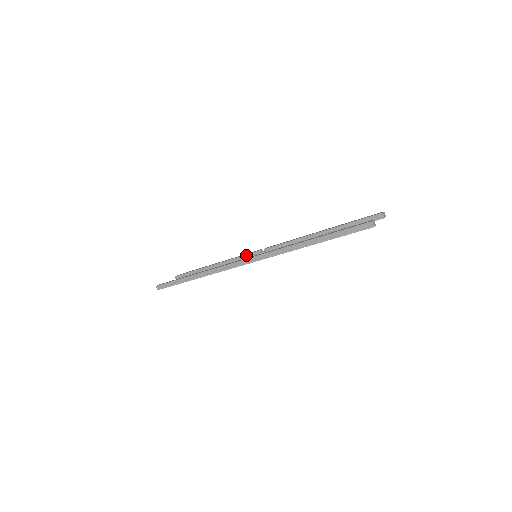
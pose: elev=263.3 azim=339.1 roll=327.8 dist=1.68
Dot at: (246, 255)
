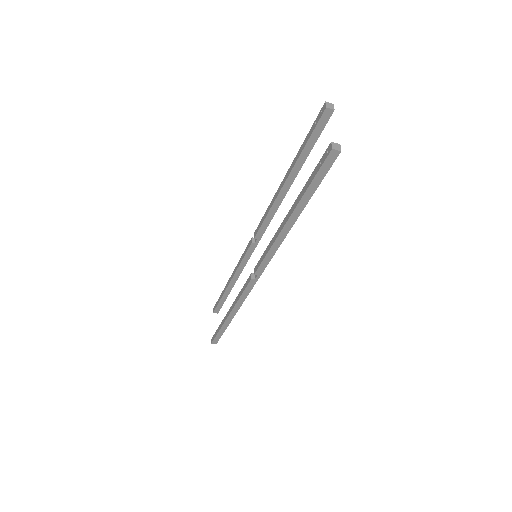
Dot at: (245, 255)
